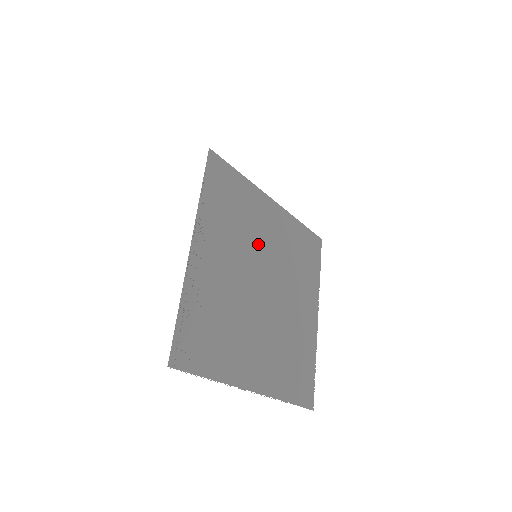
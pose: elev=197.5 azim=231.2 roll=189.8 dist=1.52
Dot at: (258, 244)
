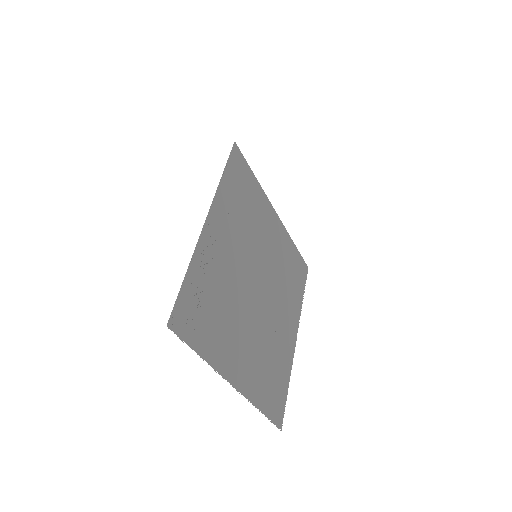
Dot at: (259, 246)
